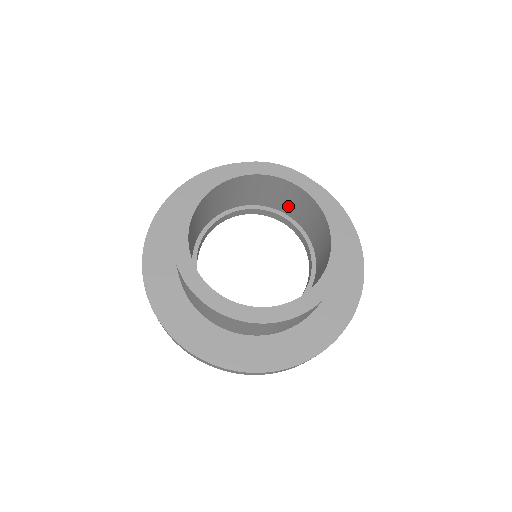
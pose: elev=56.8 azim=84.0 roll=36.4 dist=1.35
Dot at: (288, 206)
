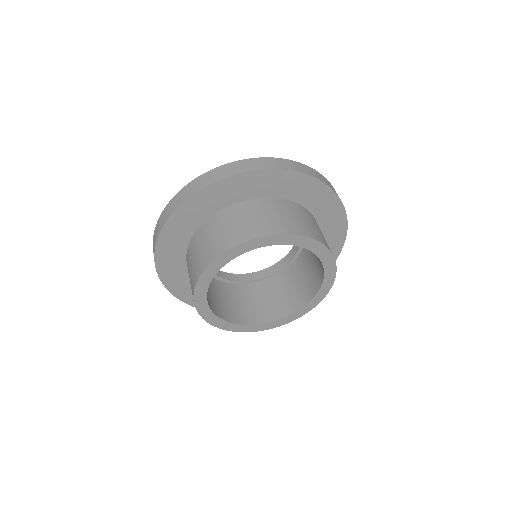
Dot at: occluded
